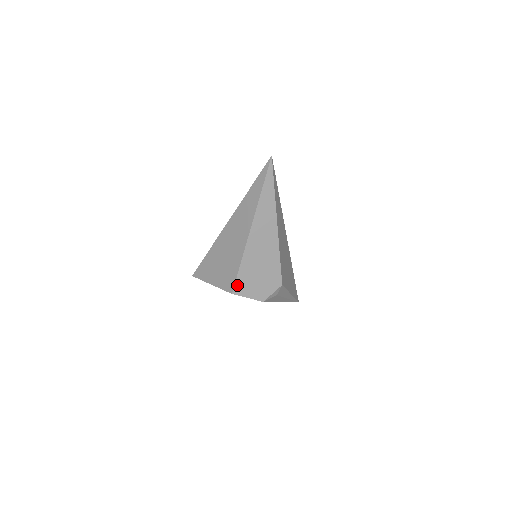
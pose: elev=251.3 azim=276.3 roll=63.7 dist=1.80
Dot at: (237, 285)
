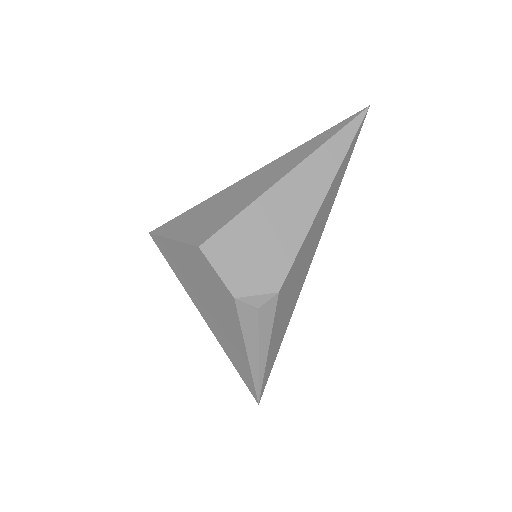
Dot at: (215, 239)
